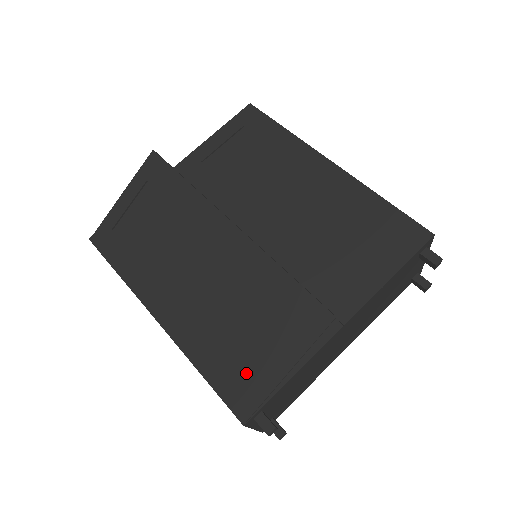
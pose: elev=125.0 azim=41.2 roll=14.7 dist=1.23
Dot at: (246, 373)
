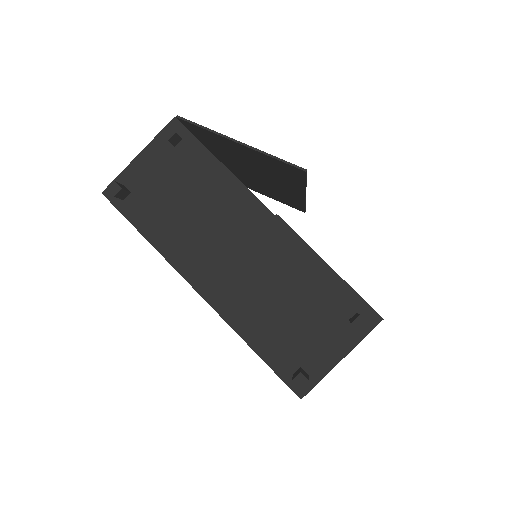
Dot at: occluded
